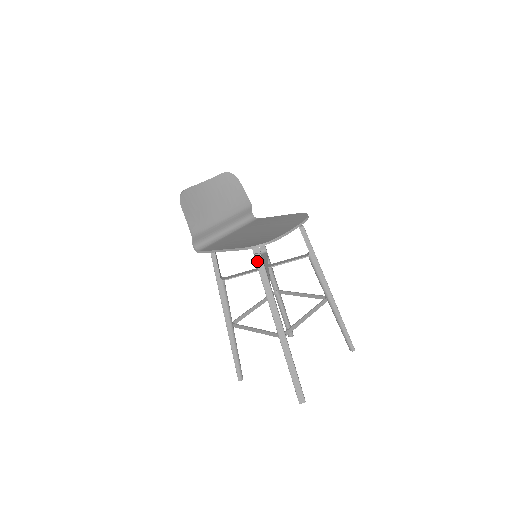
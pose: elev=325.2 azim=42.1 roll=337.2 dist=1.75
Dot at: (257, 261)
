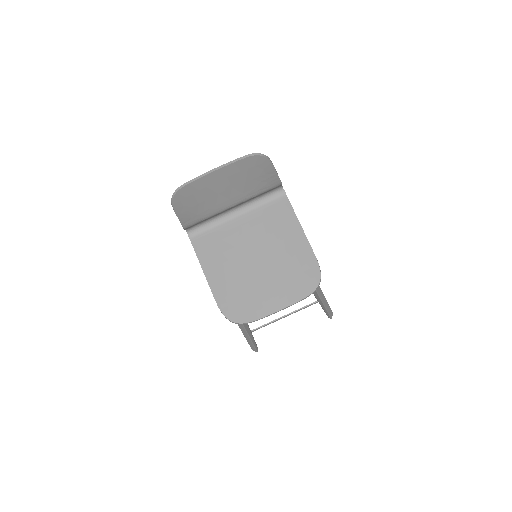
Dot at: occluded
